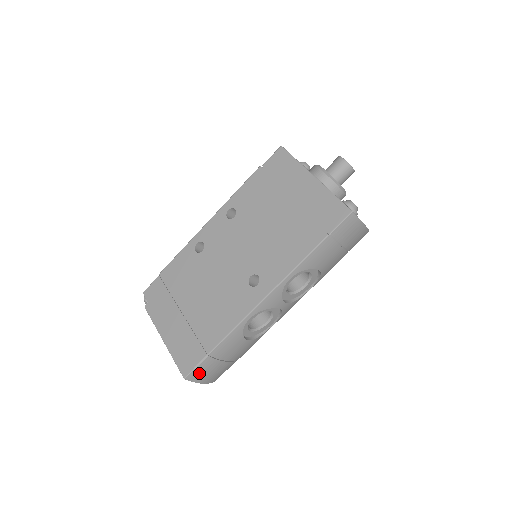
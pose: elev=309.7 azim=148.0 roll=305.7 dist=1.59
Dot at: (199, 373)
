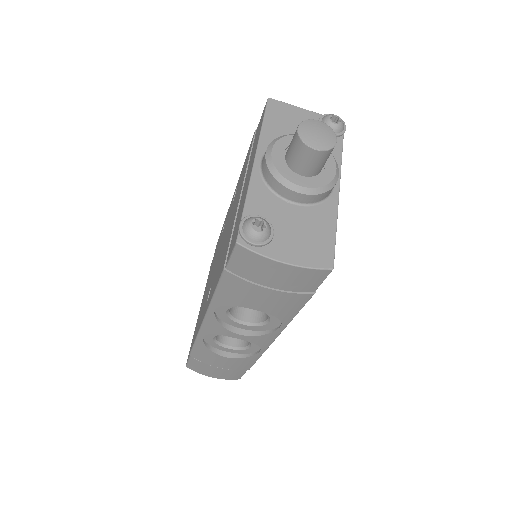
Dot at: (196, 367)
